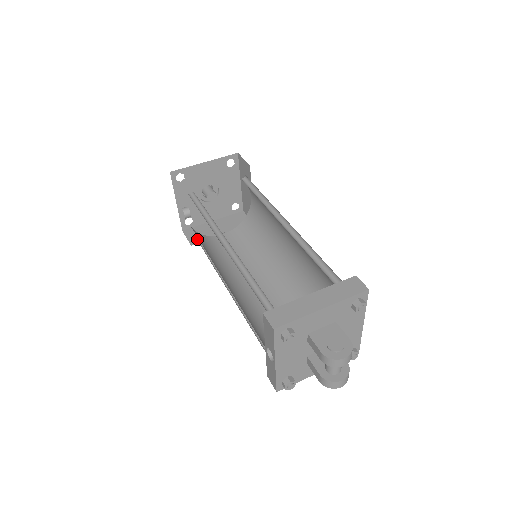
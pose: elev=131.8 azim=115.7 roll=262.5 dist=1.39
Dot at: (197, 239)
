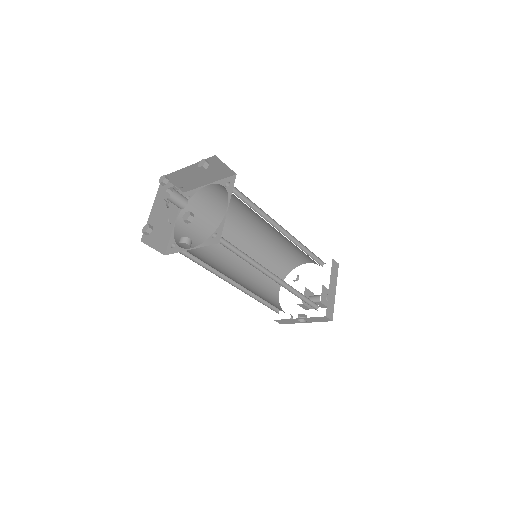
Dot at: (173, 248)
